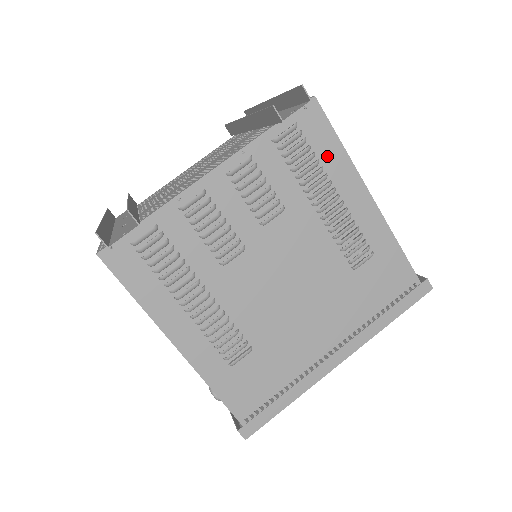
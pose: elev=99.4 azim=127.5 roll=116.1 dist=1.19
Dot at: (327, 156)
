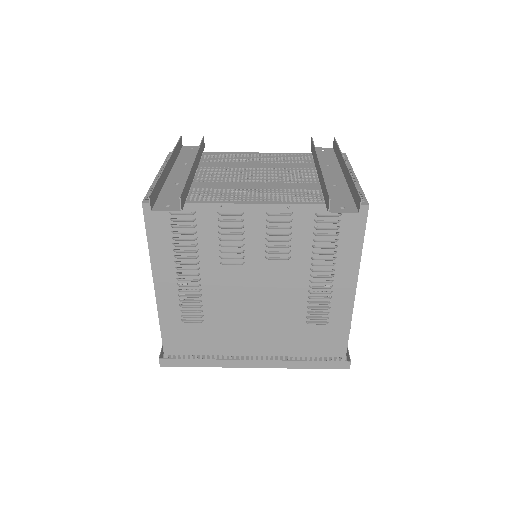
Dot at: (346, 247)
